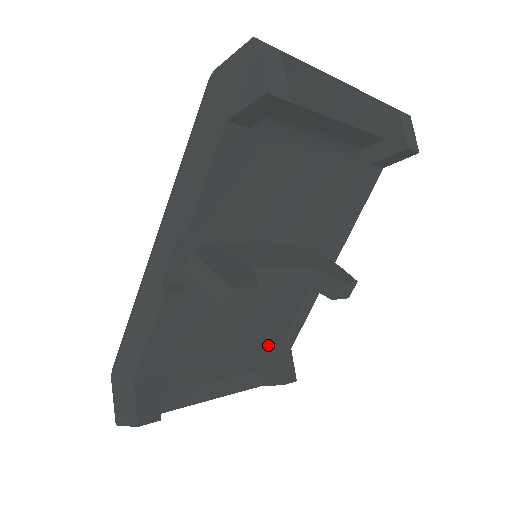
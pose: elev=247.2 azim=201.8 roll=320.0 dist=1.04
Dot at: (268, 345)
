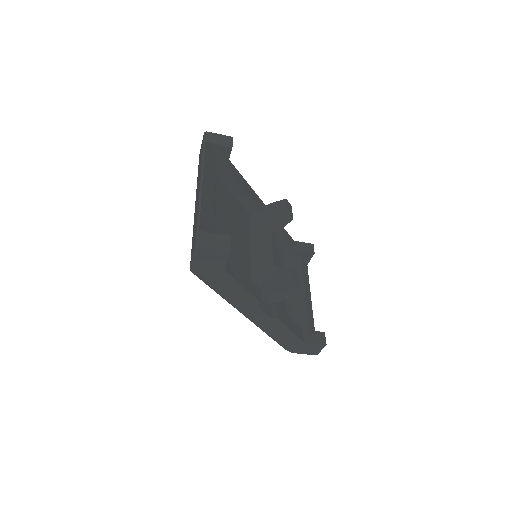
Dot at: (288, 255)
